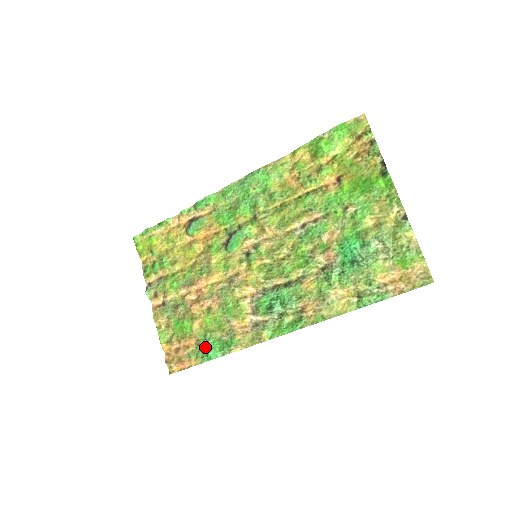
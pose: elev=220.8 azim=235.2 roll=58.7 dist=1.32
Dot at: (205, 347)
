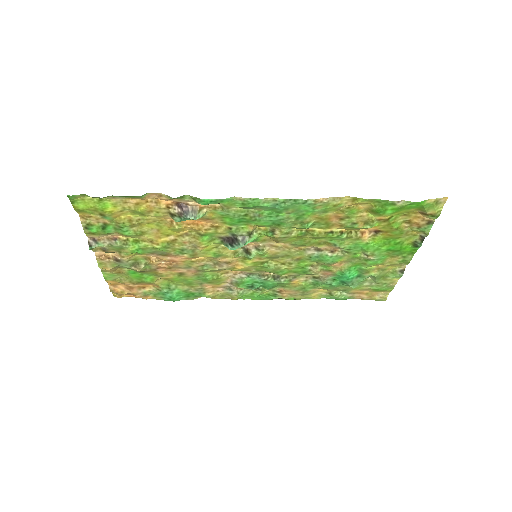
Dot at: (168, 295)
